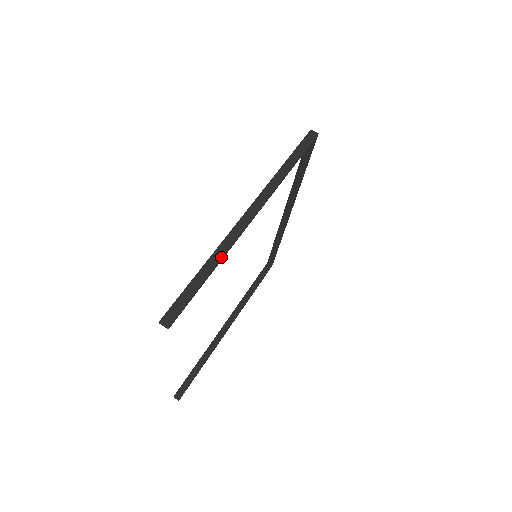
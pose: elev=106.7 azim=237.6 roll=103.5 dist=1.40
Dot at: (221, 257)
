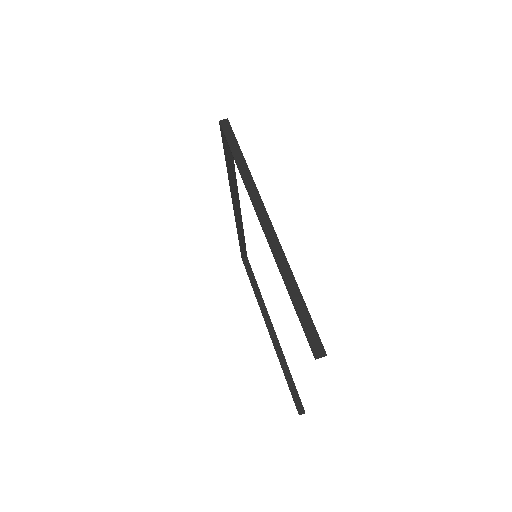
Dot at: (289, 270)
